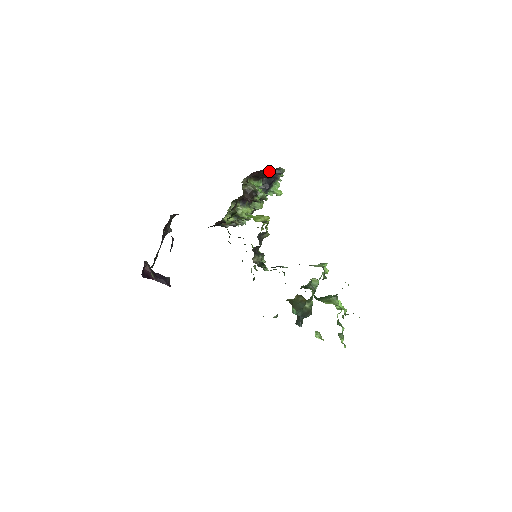
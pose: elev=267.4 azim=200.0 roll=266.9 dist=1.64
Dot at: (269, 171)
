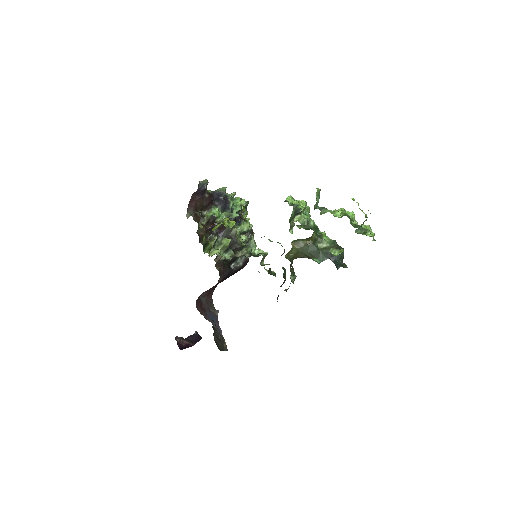
Dot at: (197, 192)
